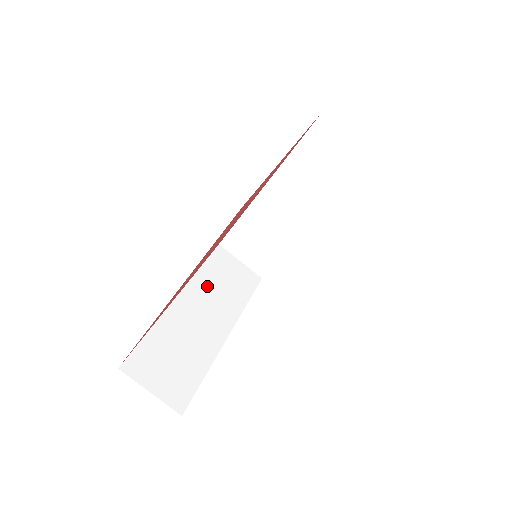
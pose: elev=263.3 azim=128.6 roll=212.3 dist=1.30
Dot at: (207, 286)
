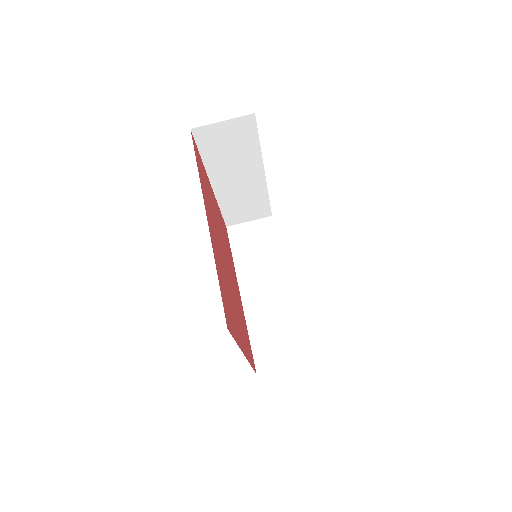
Dot at: (249, 267)
